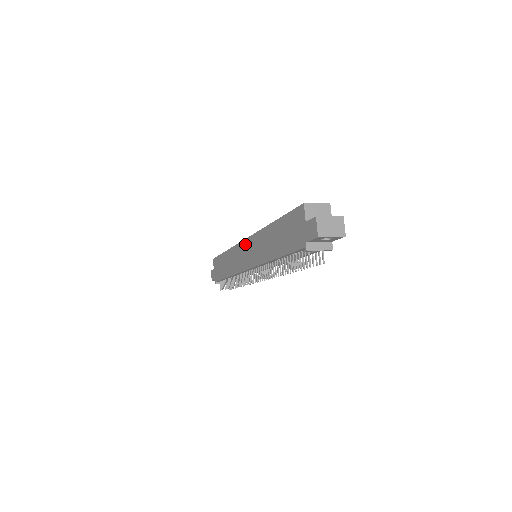
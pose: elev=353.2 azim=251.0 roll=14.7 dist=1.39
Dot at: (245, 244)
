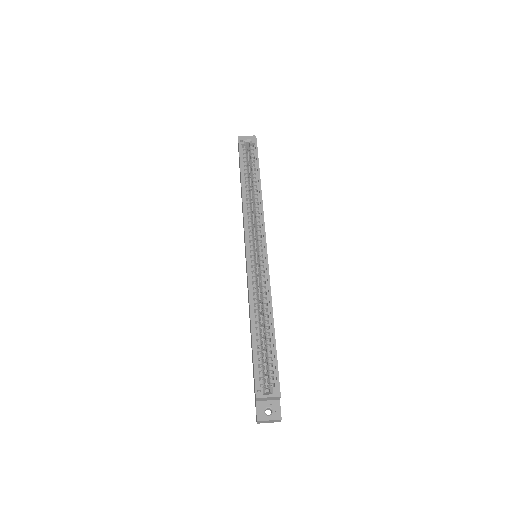
Dot at: occluded
